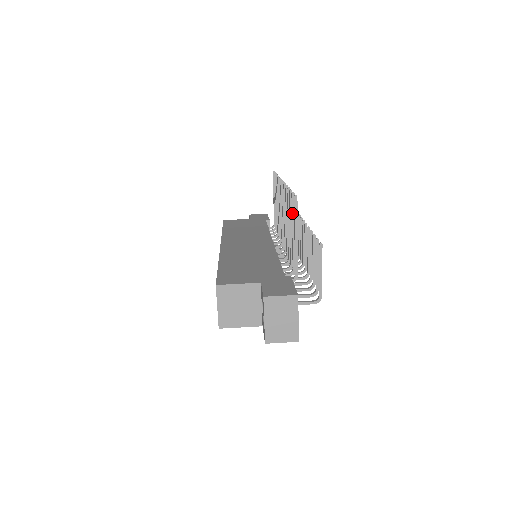
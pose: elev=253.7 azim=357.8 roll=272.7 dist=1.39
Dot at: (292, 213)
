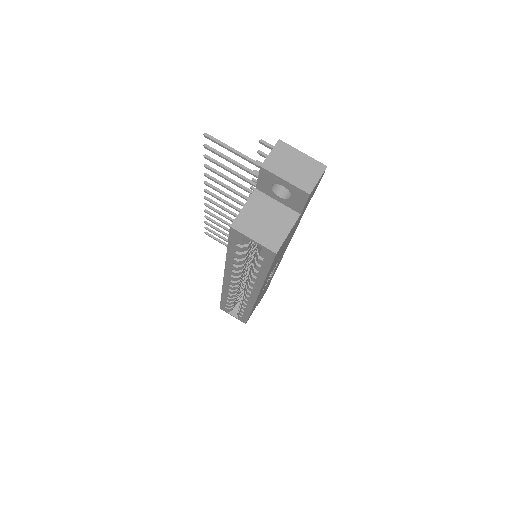
Dot at: (221, 156)
